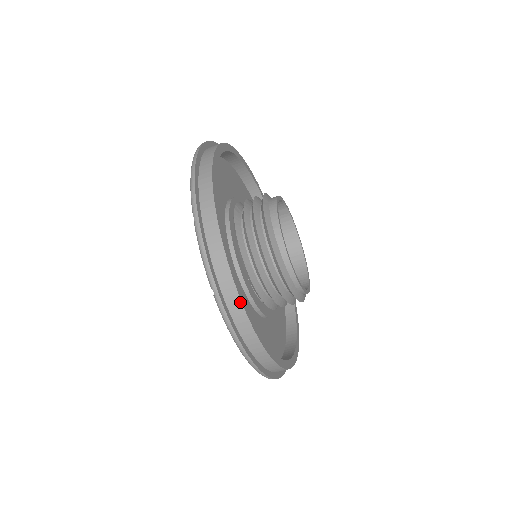
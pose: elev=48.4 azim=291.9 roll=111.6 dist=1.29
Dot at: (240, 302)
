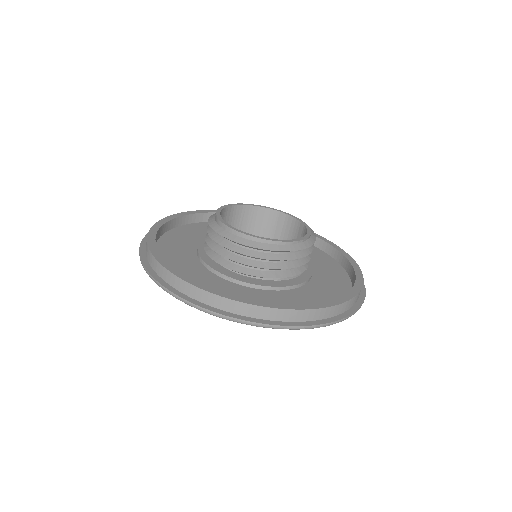
Dot at: (149, 251)
